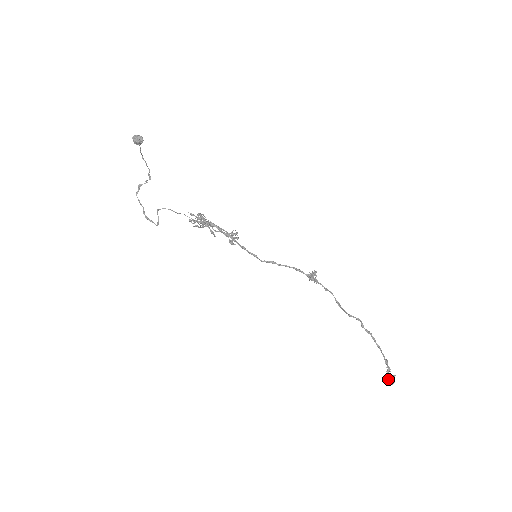
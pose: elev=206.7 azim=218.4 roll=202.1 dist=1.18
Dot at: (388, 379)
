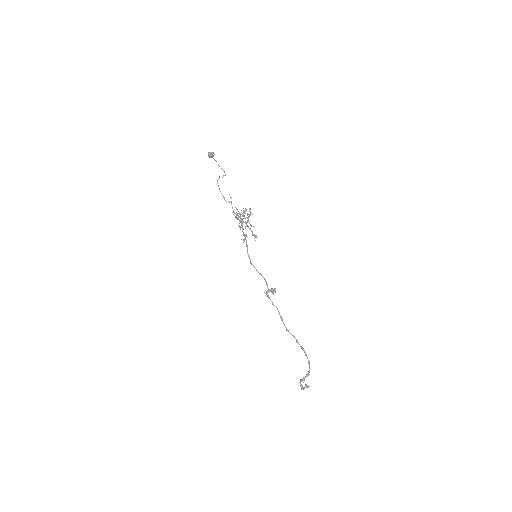
Dot at: (300, 384)
